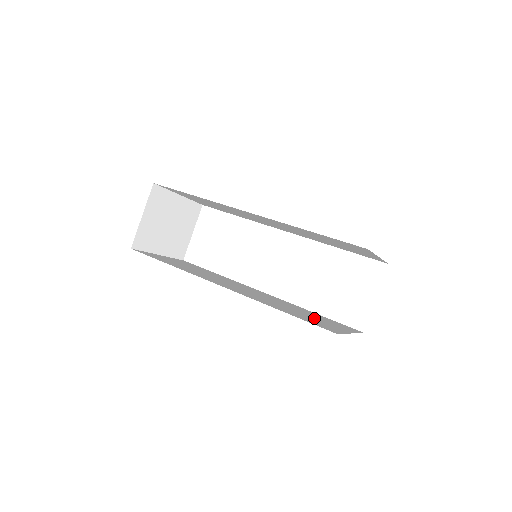
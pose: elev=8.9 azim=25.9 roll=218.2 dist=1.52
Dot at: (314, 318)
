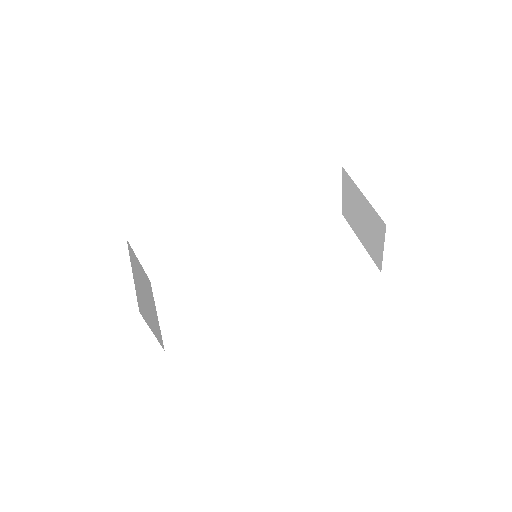
Dot at: (331, 255)
